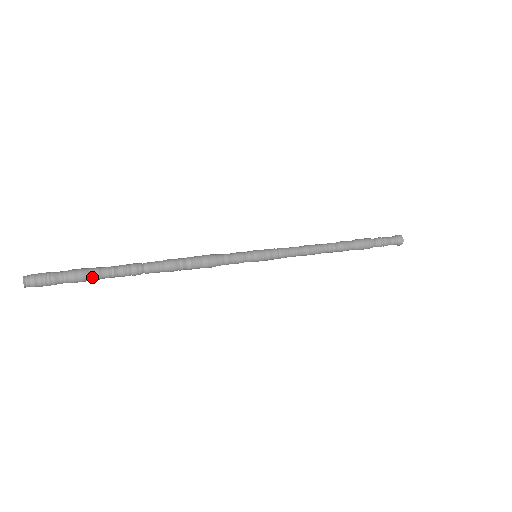
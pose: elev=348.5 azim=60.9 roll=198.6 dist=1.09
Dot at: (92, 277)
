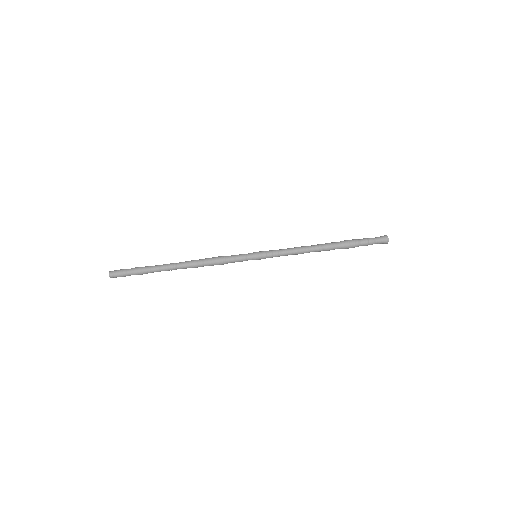
Dot at: (146, 273)
